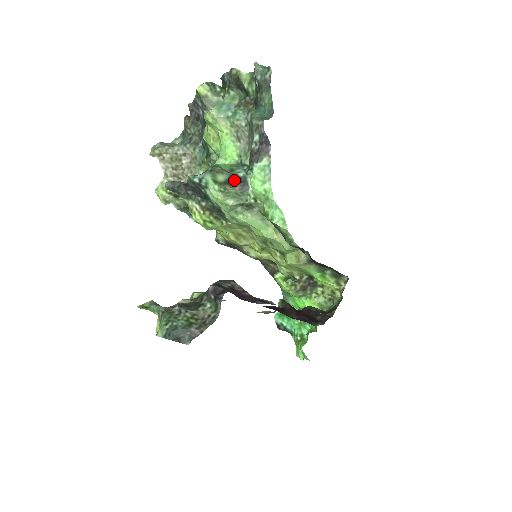
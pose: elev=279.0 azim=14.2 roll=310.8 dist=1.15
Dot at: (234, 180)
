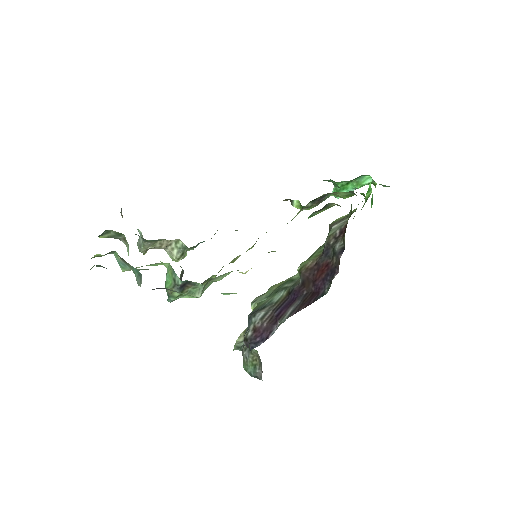
Dot at: (182, 287)
